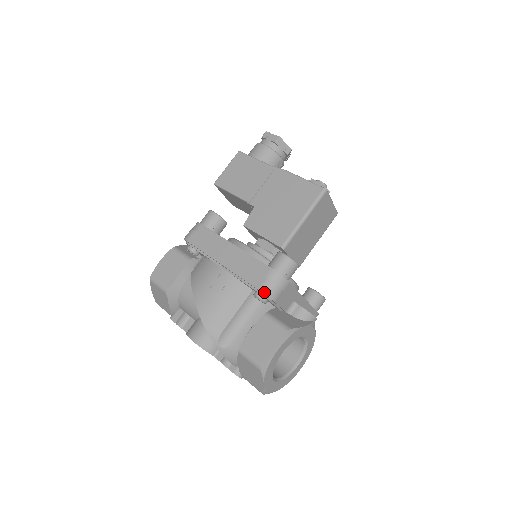
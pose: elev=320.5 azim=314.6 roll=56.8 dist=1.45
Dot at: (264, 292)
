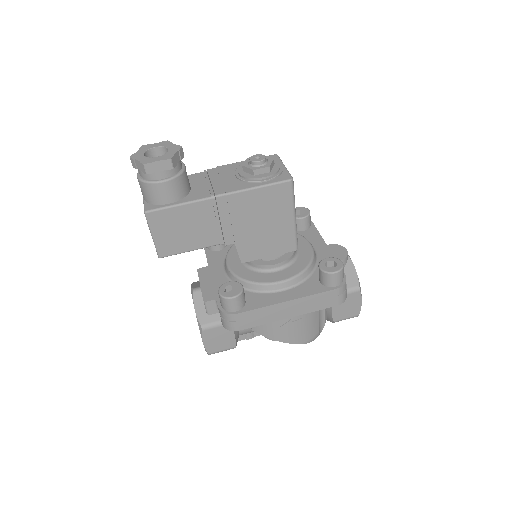
Dot at: (343, 302)
